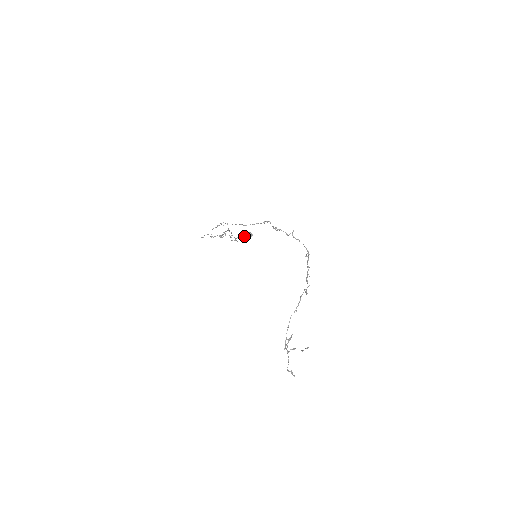
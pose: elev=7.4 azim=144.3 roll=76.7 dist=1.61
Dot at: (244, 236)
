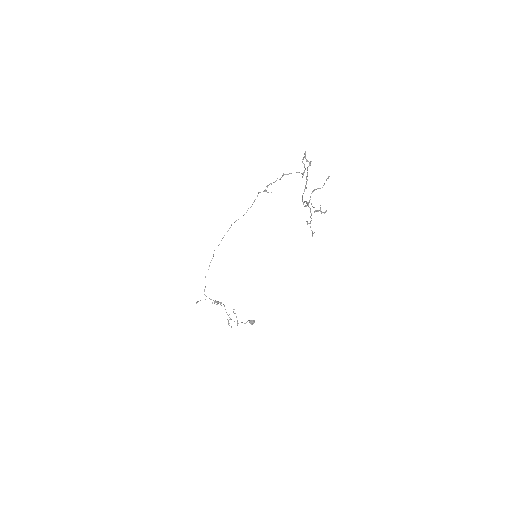
Dot at: (245, 323)
